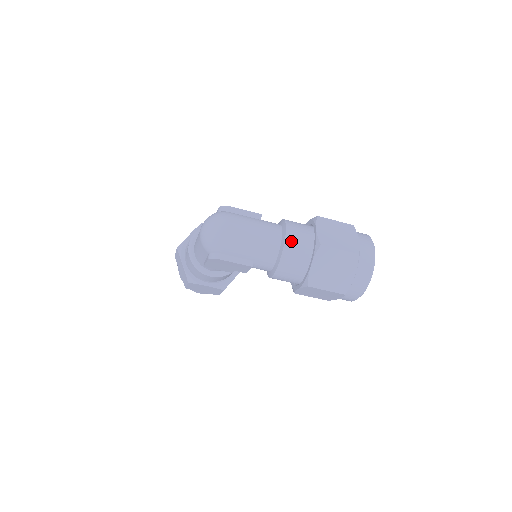
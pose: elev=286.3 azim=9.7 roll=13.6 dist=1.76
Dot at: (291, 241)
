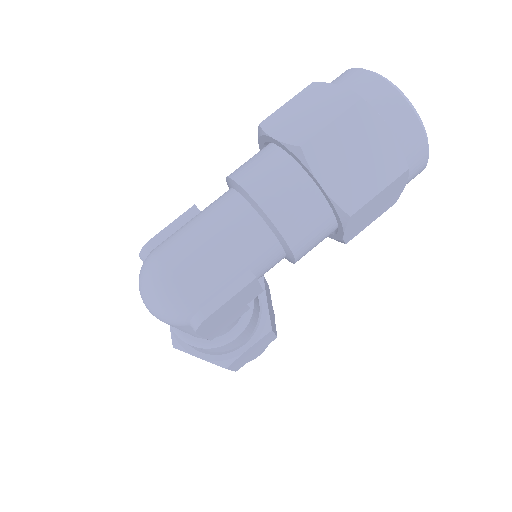
Dot at: (261, 190)
